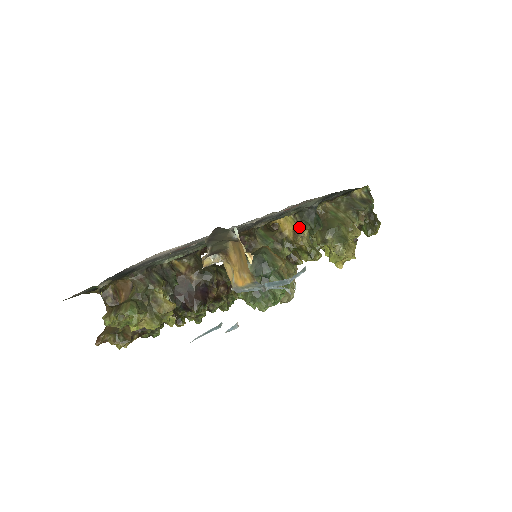
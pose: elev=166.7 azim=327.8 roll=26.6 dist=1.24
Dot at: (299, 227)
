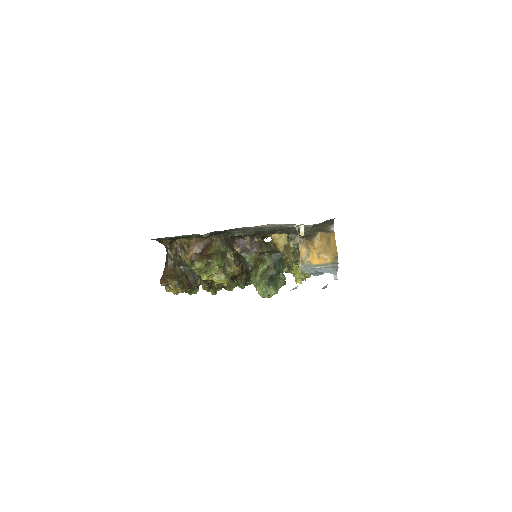
Dot at: (289, 244)
